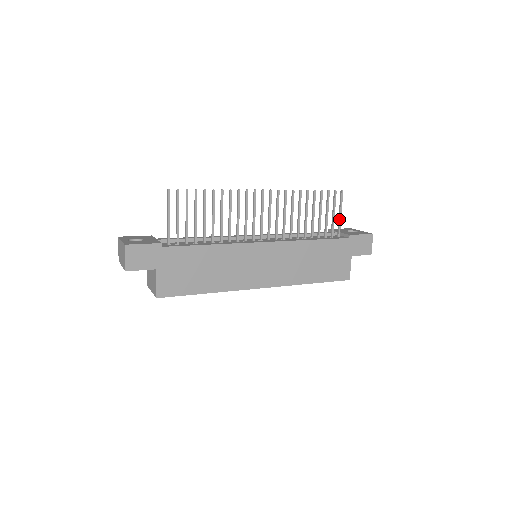
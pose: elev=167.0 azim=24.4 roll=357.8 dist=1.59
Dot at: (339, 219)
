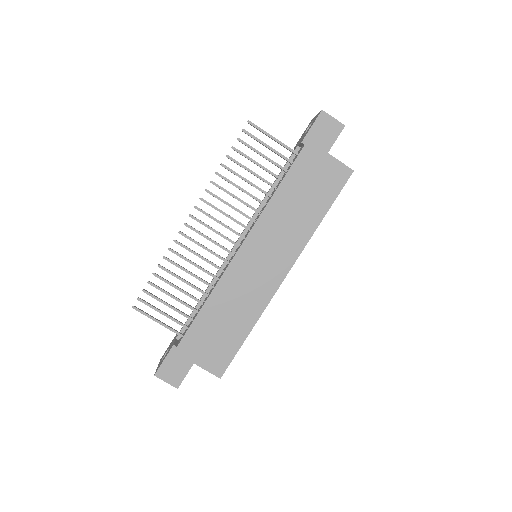
Dot at: occluded
